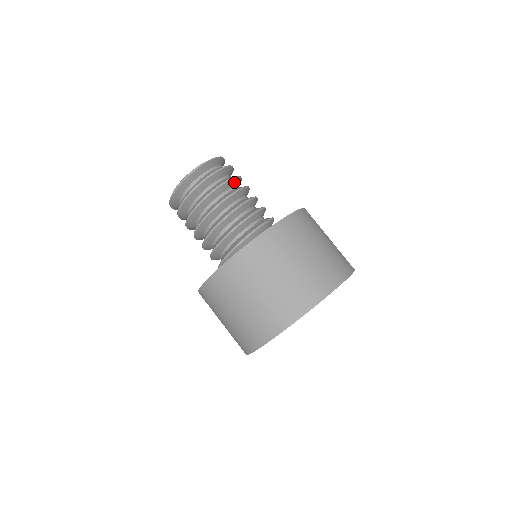
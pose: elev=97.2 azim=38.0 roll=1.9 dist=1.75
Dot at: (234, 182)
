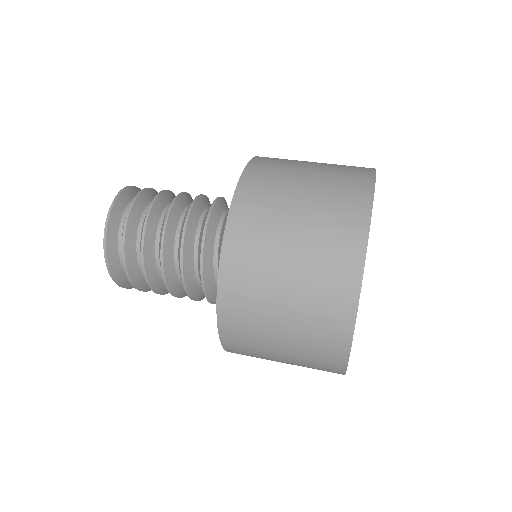
Dot at: occluded
